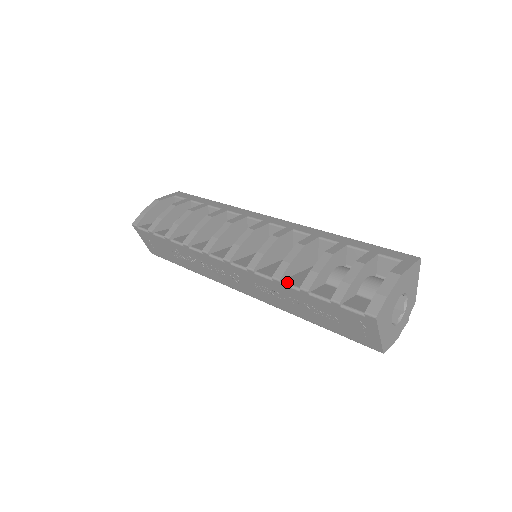
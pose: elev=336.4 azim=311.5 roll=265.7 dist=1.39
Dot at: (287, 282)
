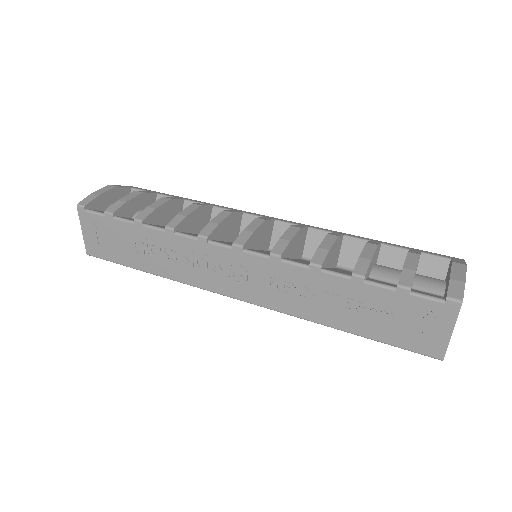
Dot at: occluded
